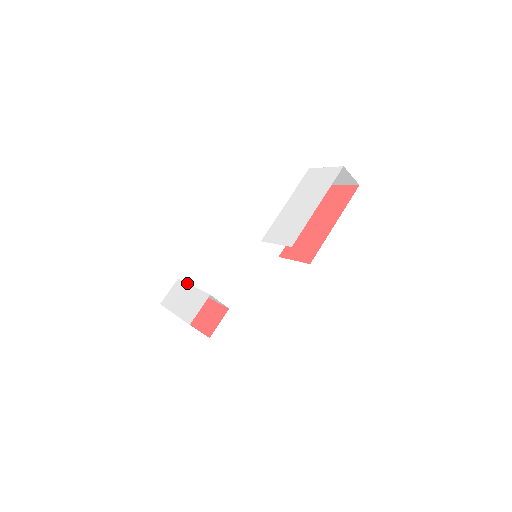
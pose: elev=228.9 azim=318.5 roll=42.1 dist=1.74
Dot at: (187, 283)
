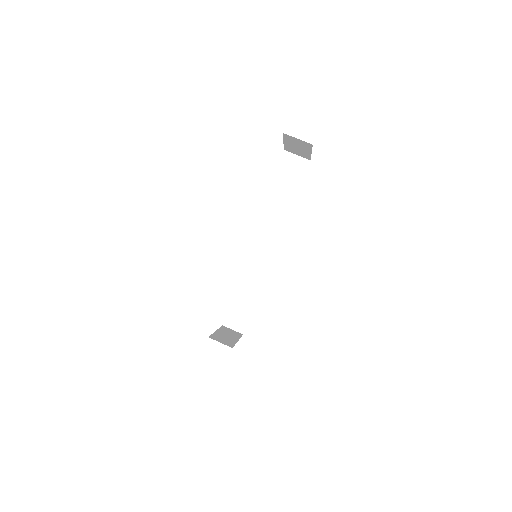
Dot at: occluded
